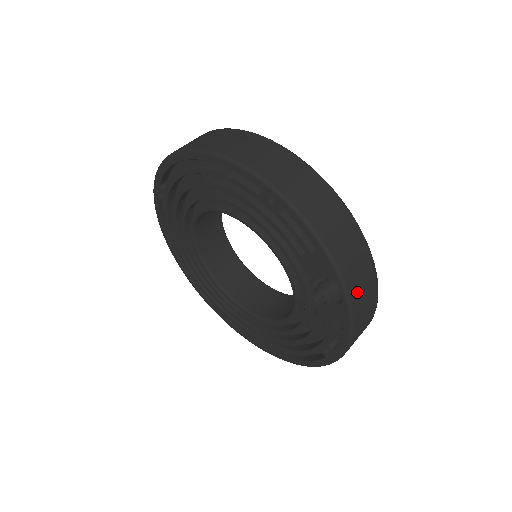
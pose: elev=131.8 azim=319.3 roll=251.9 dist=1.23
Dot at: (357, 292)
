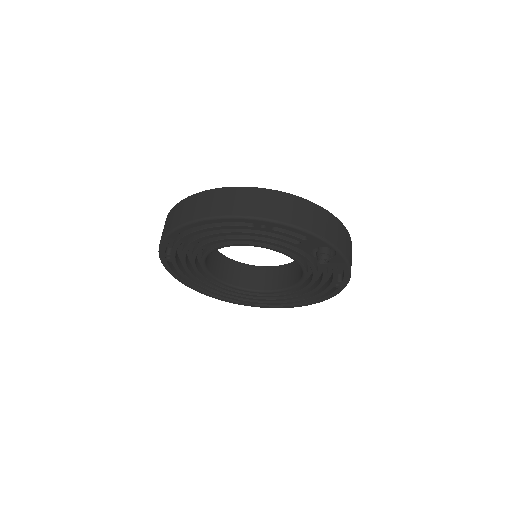
Dot at: (341, 243)
